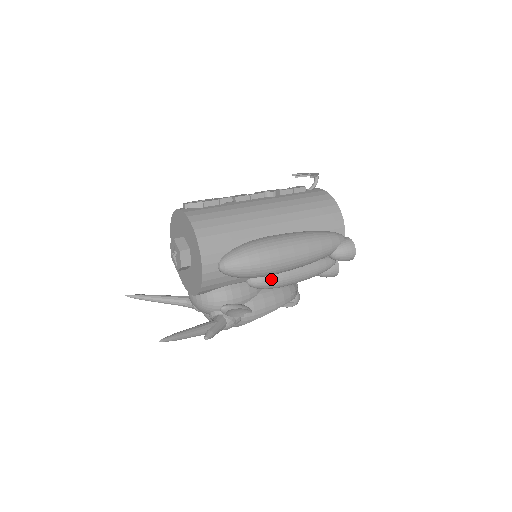
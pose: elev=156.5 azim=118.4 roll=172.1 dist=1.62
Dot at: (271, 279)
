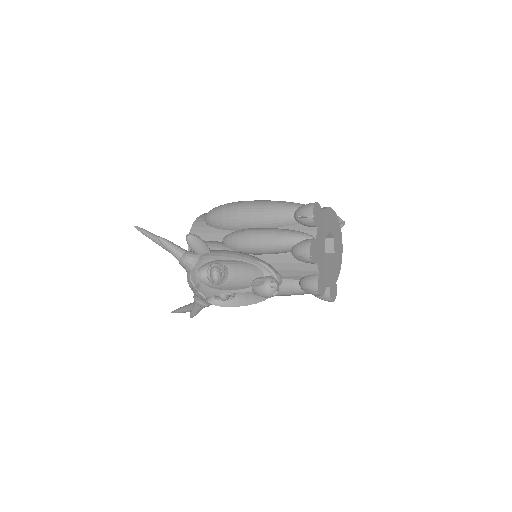
Dot at: (237, 231)
